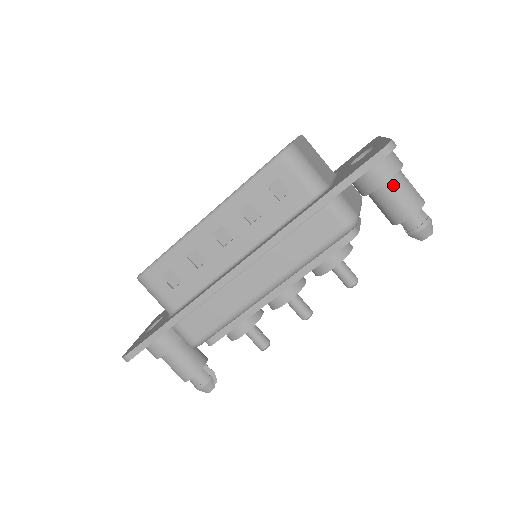
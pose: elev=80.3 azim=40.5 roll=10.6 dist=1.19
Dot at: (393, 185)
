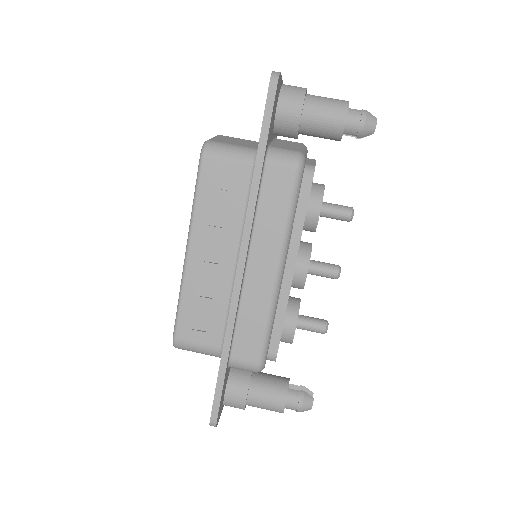
Dot at: (310, 108)
